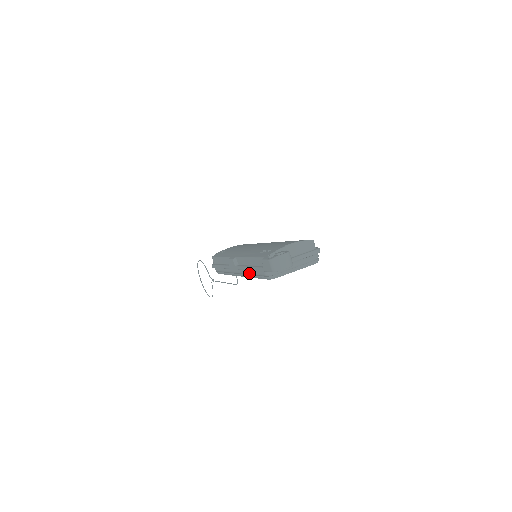
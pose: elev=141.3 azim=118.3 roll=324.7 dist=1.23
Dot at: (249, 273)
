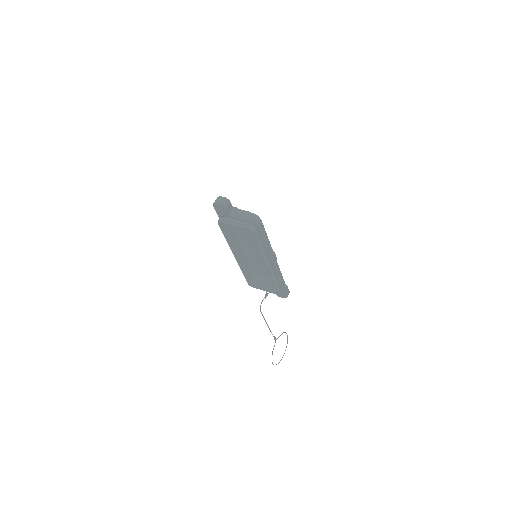
Dot at: (228, 238)
